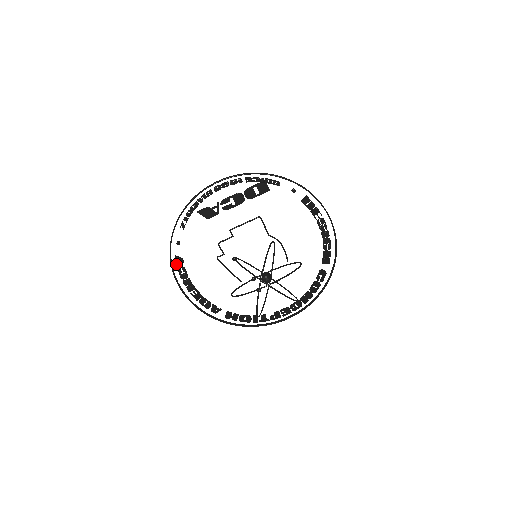
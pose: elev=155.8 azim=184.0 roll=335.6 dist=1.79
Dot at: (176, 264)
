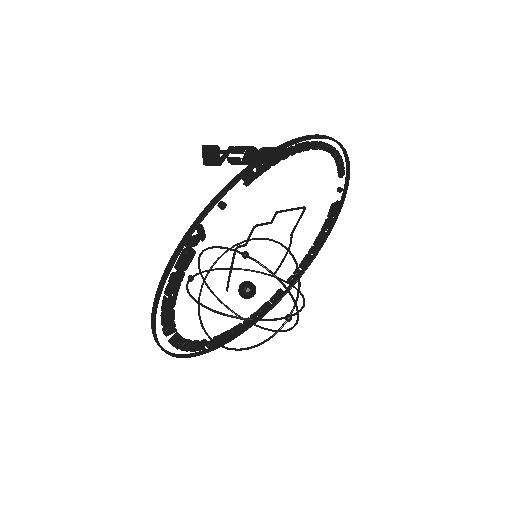
Dot at: (193, 241)
